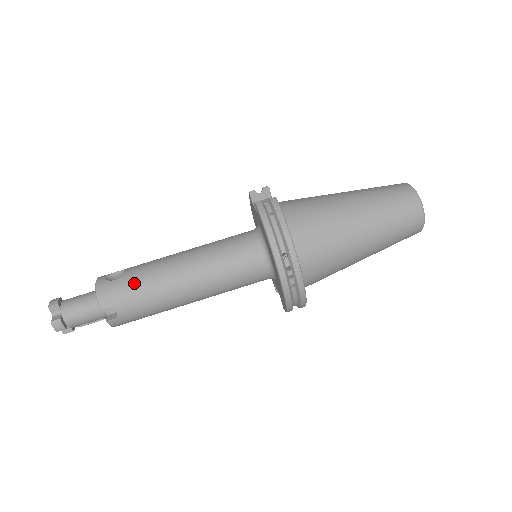
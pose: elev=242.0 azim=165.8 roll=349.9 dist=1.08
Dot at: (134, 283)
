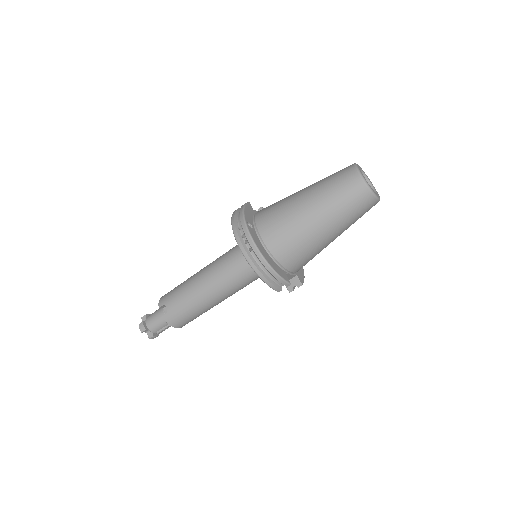
Dot at: (178, 287)
